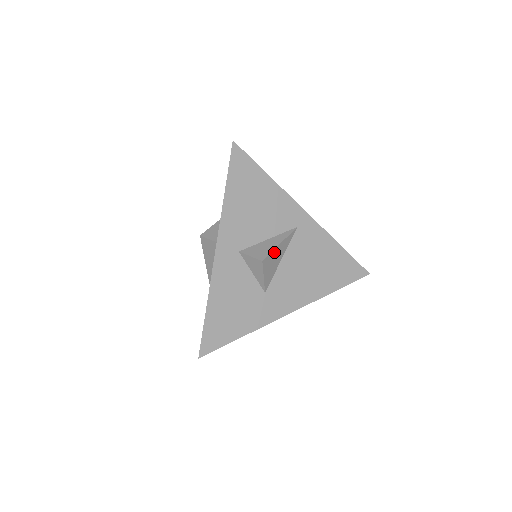
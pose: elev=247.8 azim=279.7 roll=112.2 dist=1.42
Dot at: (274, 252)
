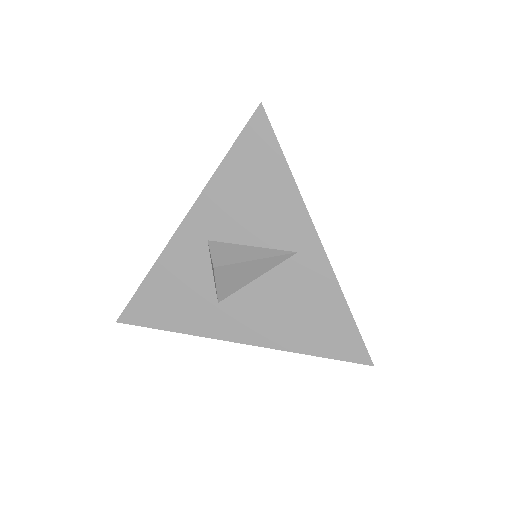
Dot at: (241, 265)
